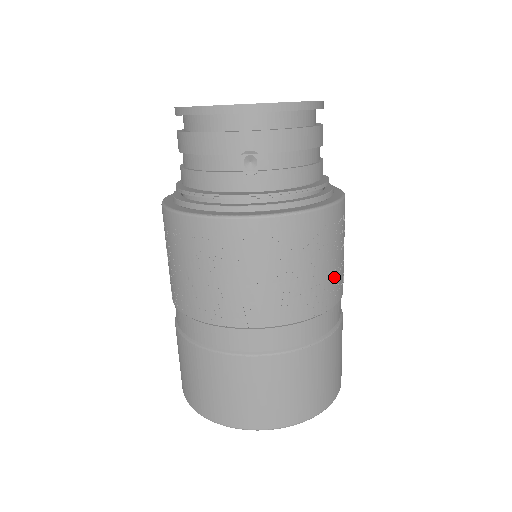
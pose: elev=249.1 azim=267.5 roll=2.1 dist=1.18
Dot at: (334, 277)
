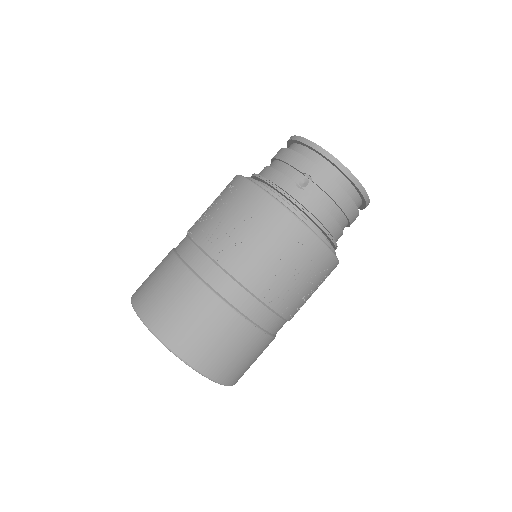
Dot at: (291, 292)
